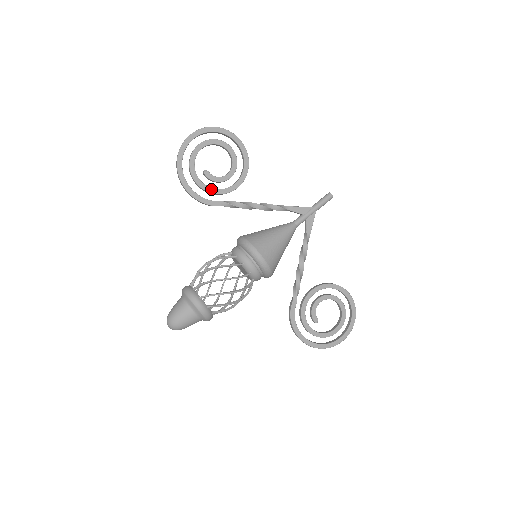
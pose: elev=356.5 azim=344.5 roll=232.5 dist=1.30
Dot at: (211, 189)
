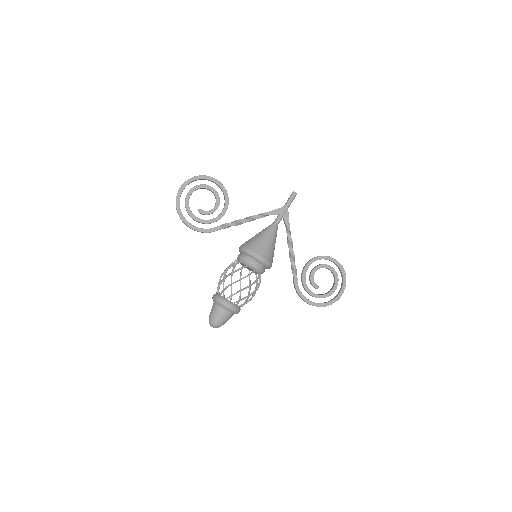
Dot at: (207, 221)
